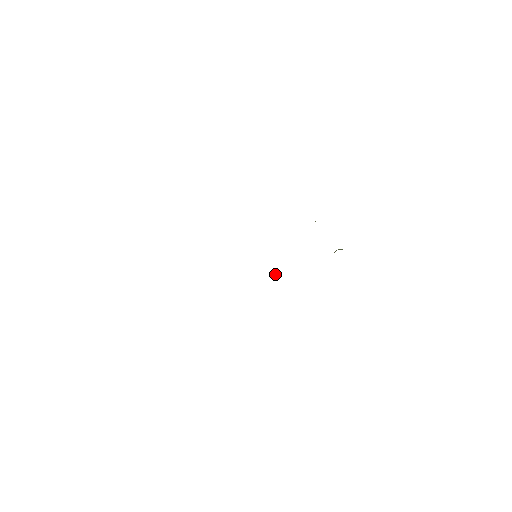
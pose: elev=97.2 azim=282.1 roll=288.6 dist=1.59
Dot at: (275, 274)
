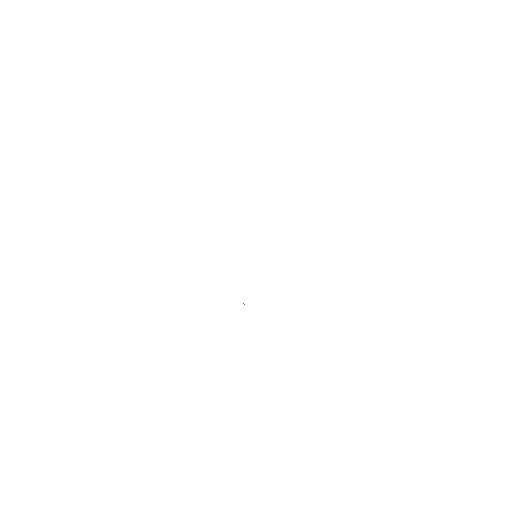
Dot at: occluded
